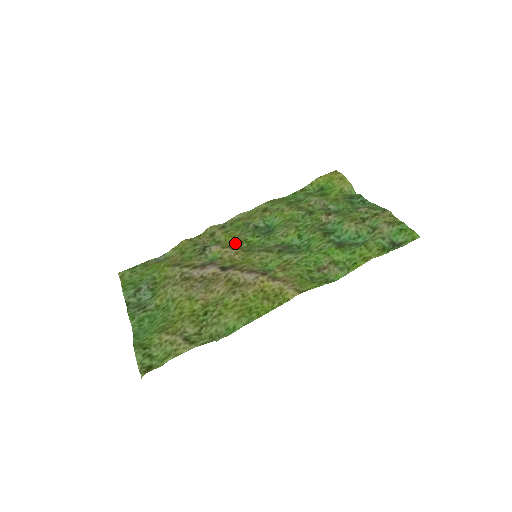
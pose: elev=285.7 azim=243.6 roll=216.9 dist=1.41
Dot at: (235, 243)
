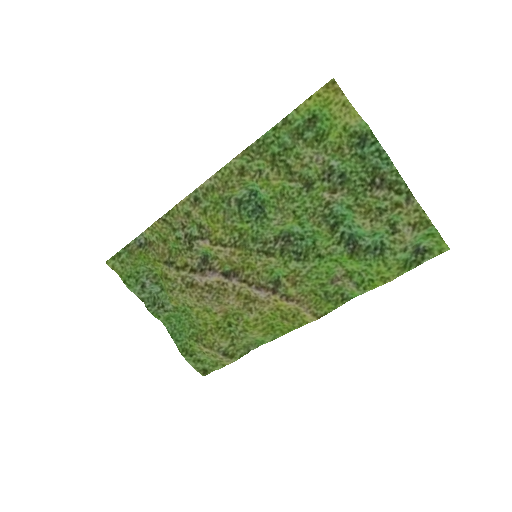
Dot at: (223, 234)
